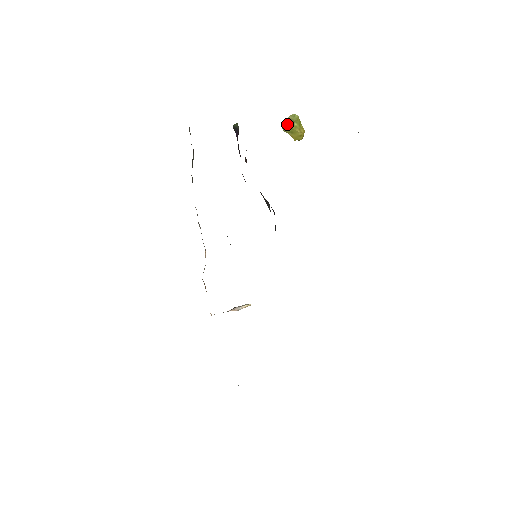
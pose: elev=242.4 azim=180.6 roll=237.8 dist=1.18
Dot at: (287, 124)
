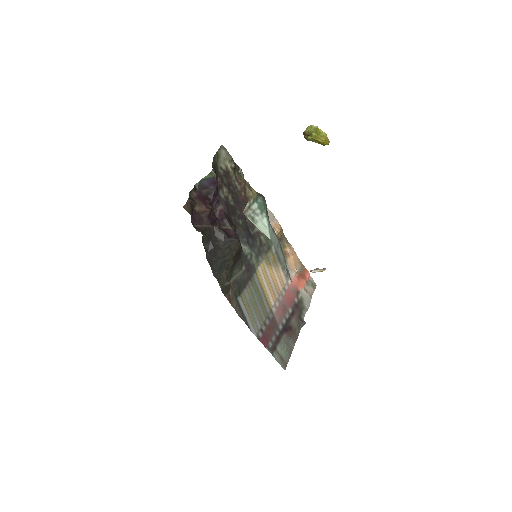
Dot at: (305, 136)
